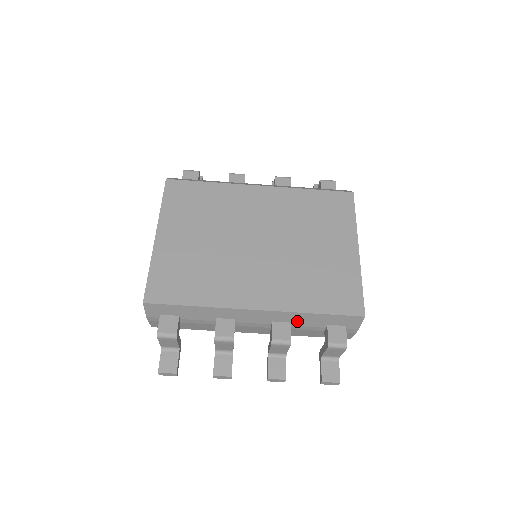
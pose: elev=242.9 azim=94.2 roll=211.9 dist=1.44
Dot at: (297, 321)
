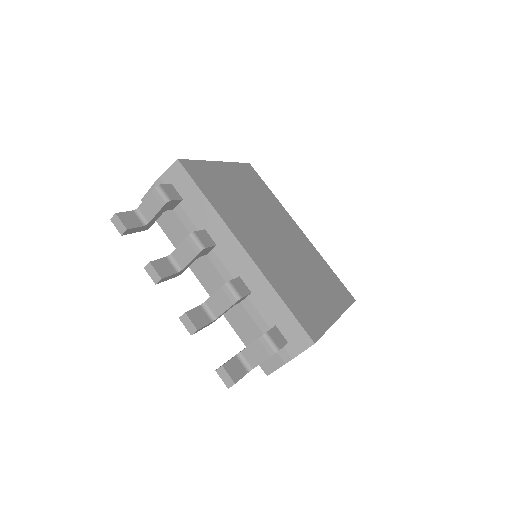
Dot at: (258, 296)
